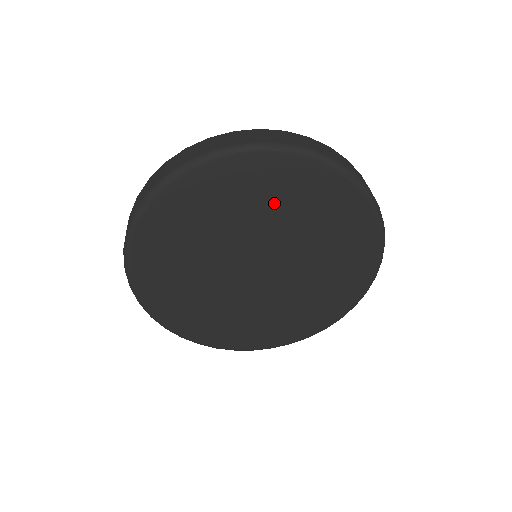
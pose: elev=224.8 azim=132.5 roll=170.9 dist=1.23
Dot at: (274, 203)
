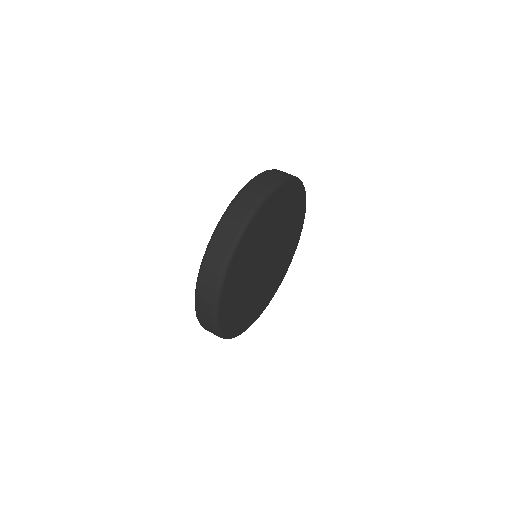
Dot at: (275, 218)
